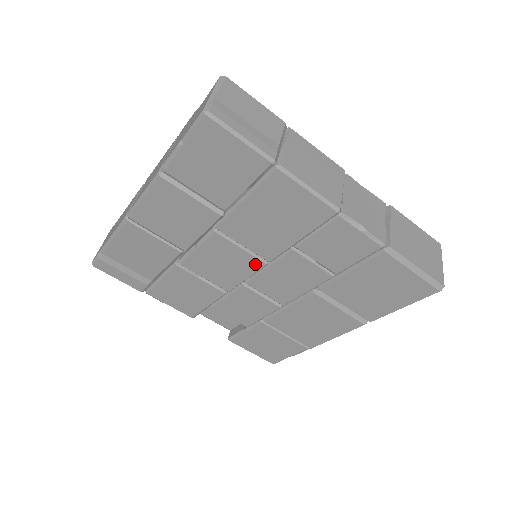
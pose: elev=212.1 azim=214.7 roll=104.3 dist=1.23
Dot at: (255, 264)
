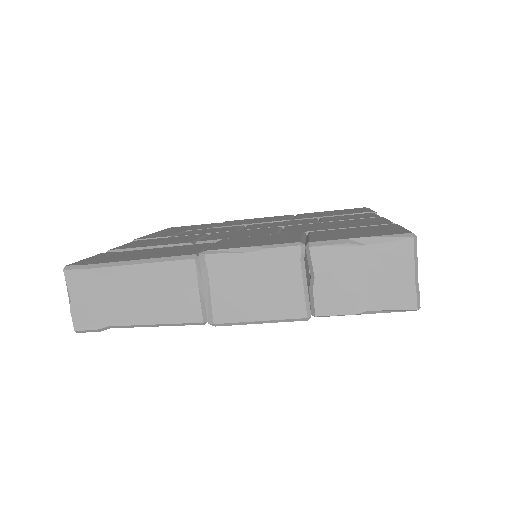
Dot at: occluded
